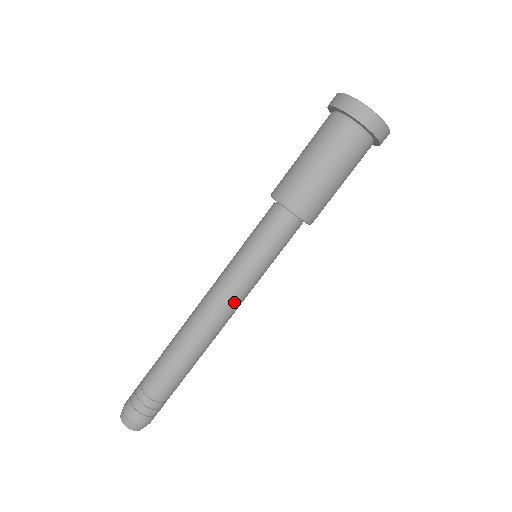
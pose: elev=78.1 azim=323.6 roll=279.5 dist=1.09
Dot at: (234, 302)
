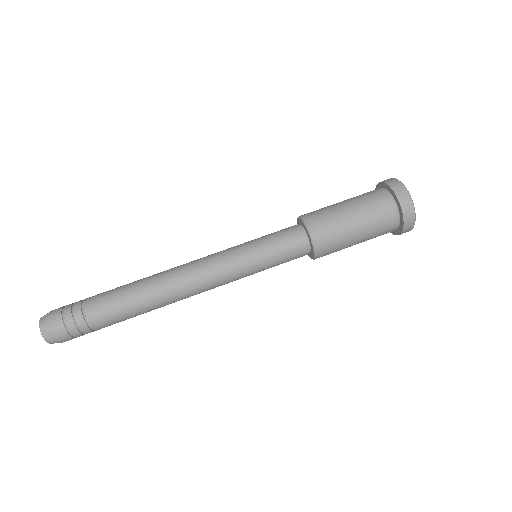
Dot at: (218, 283)
